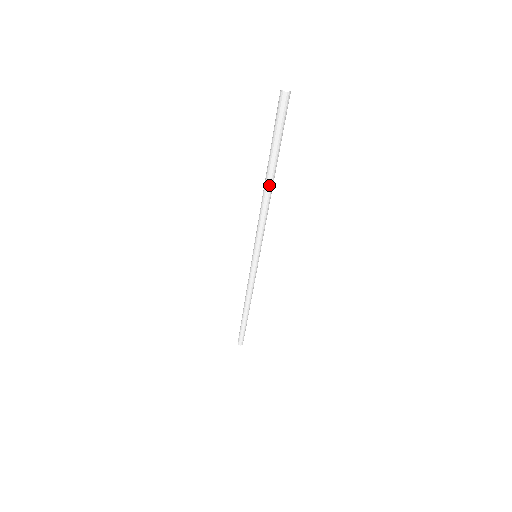
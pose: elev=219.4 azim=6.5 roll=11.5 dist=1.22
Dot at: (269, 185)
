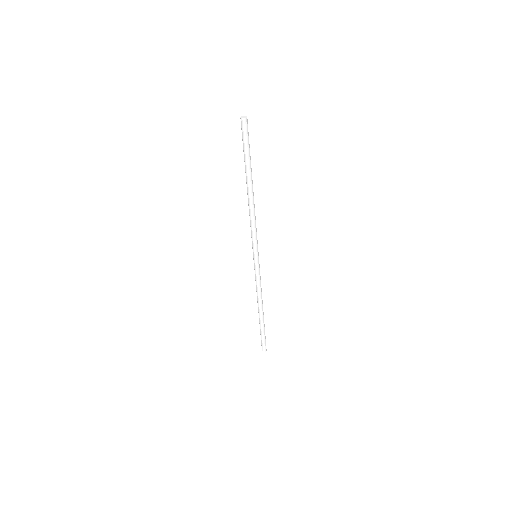
Dot at: (248, 190)
